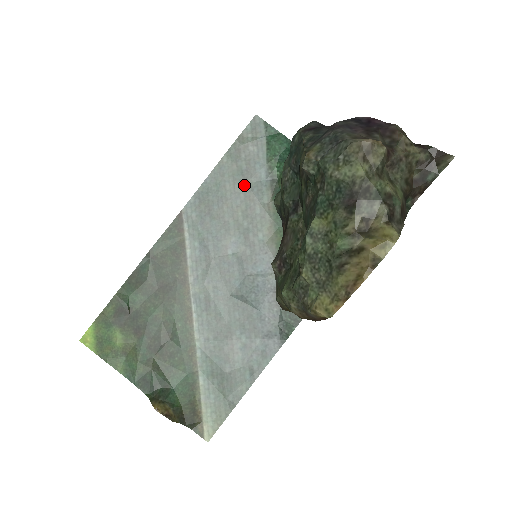
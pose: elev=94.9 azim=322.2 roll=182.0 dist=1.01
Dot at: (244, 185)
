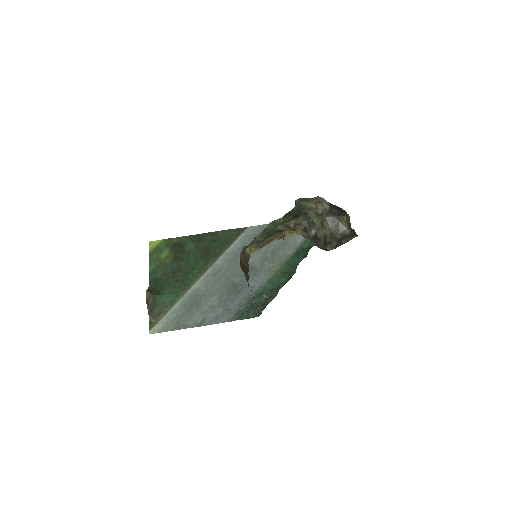
Dot at: (286, 238)
